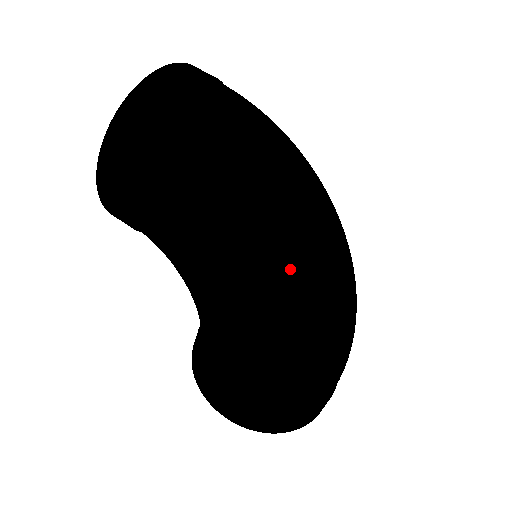
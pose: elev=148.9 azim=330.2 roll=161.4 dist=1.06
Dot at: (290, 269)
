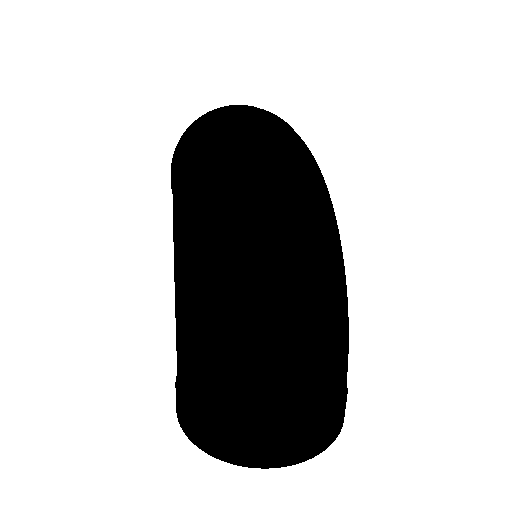
Dot at: (206, 221)
